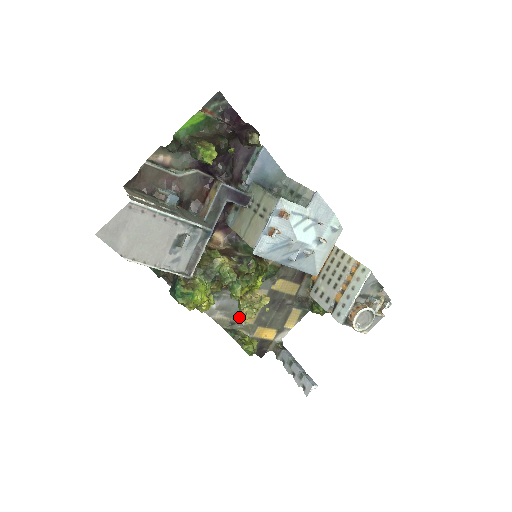
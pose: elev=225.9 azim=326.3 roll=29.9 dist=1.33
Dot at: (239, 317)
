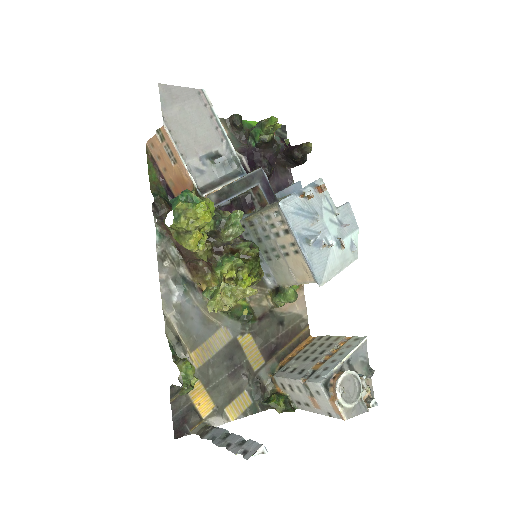
Dot at: (210, 300)
